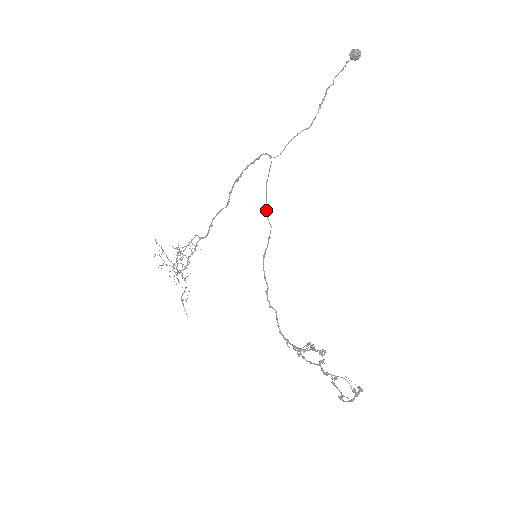
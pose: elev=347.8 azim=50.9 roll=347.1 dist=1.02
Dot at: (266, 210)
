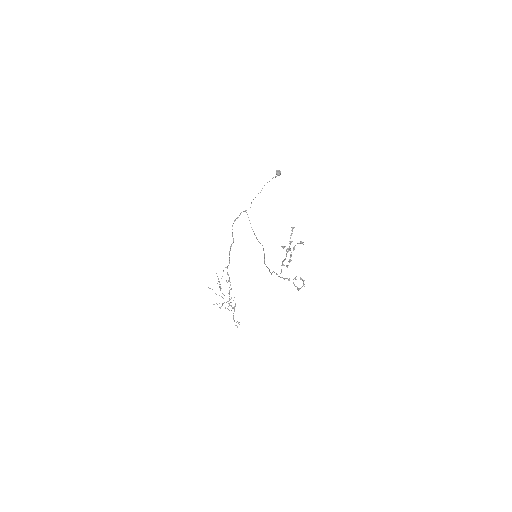
Dot at: (257, 239)
